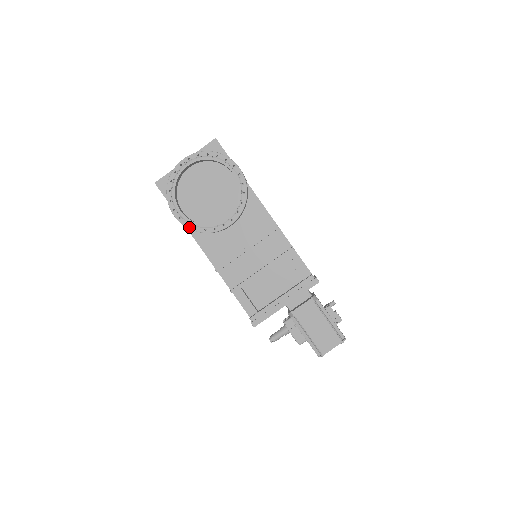
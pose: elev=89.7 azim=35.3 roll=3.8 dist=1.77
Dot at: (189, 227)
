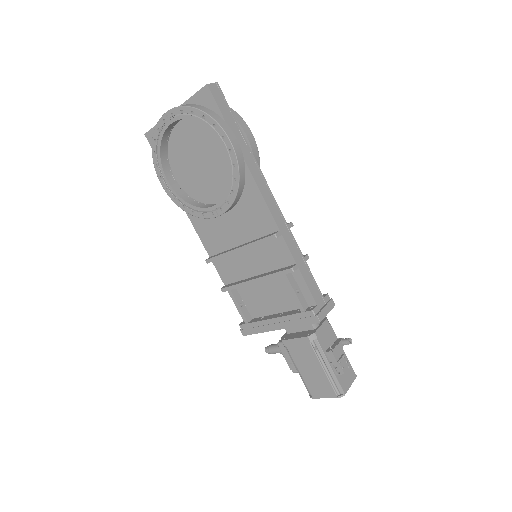
Dot at: (177, 203)
